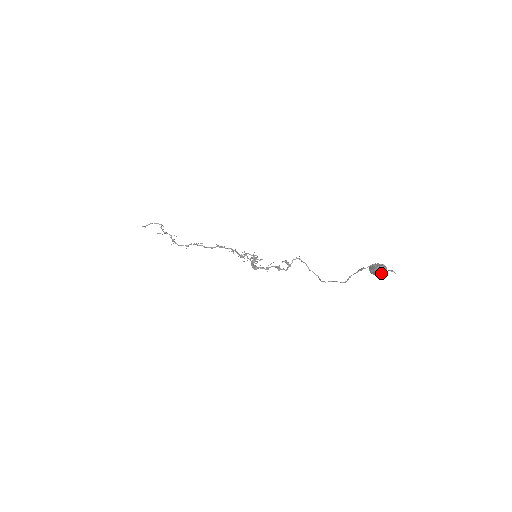
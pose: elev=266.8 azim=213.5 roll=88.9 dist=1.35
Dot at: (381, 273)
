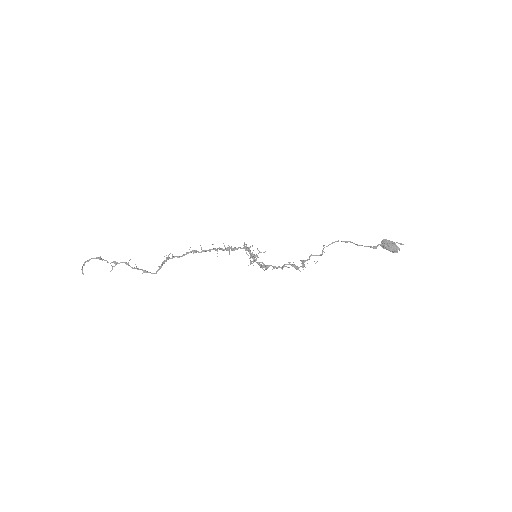
Dot at: occluded
